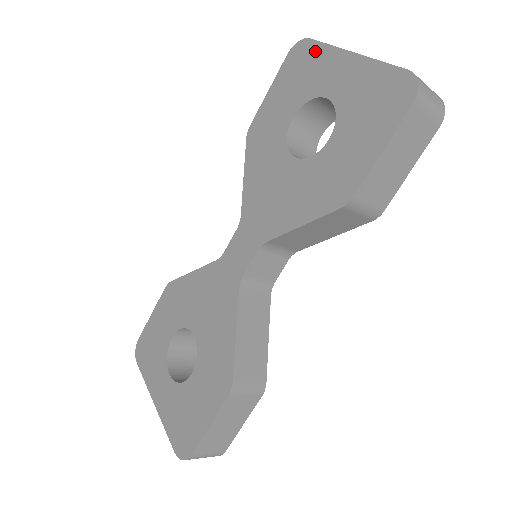
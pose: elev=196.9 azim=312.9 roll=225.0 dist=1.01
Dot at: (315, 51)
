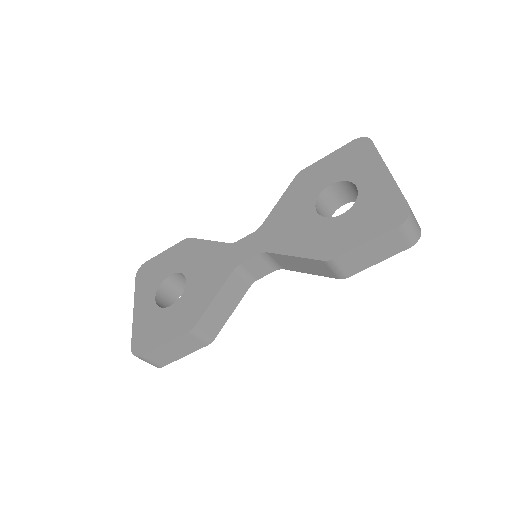
Dot at: (369, 152)
